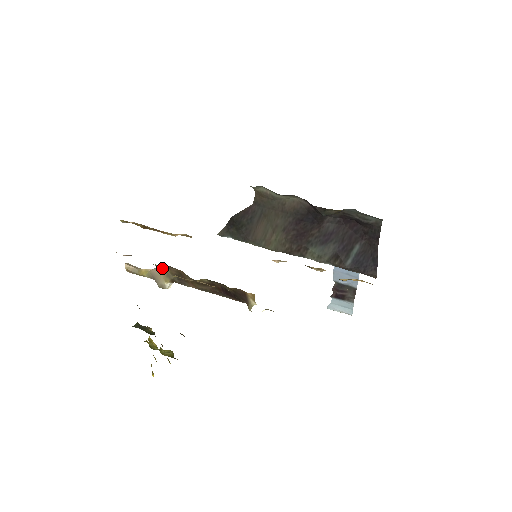
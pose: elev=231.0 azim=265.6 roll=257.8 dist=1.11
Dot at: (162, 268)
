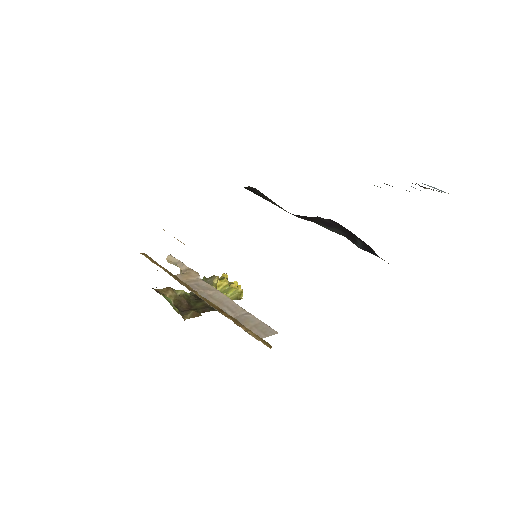
Dot at: occluded
